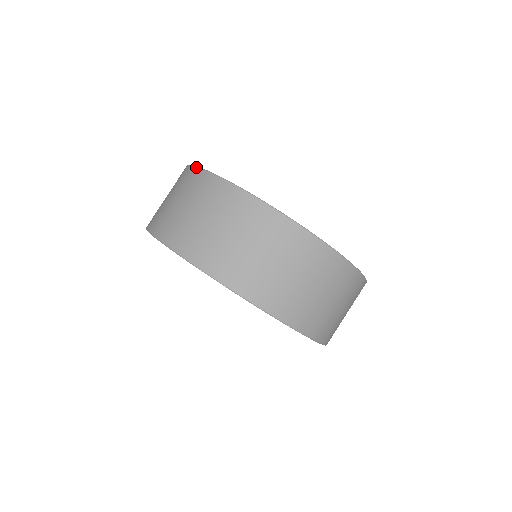
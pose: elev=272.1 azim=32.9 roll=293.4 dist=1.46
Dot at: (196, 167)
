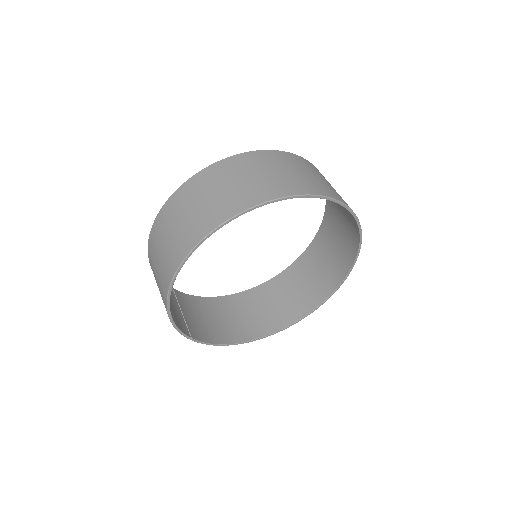
Dot at: (208, 166)
